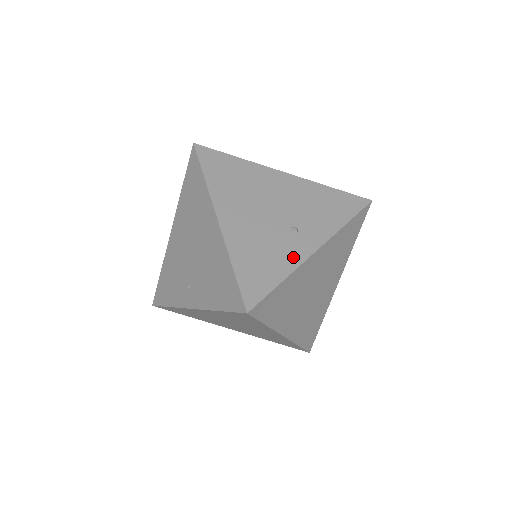
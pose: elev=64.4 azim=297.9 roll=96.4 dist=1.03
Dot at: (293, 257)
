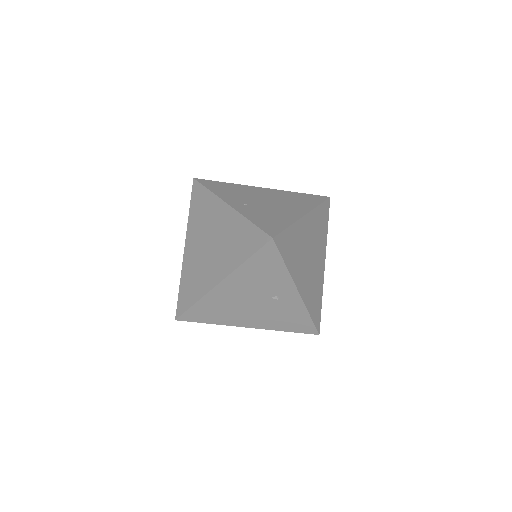
Dot at: (297, 306)
